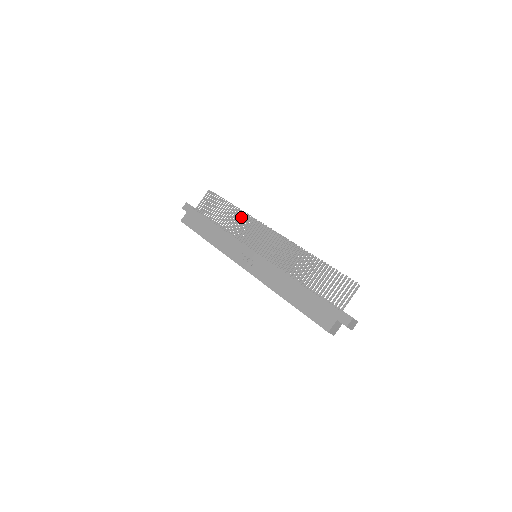
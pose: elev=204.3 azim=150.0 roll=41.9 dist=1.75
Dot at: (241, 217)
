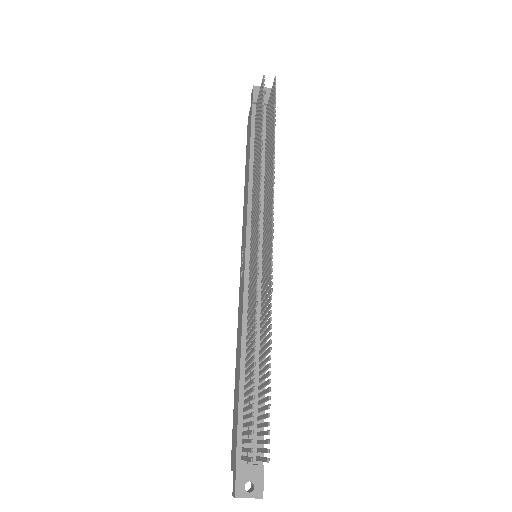
Dot at: (258, 170)
